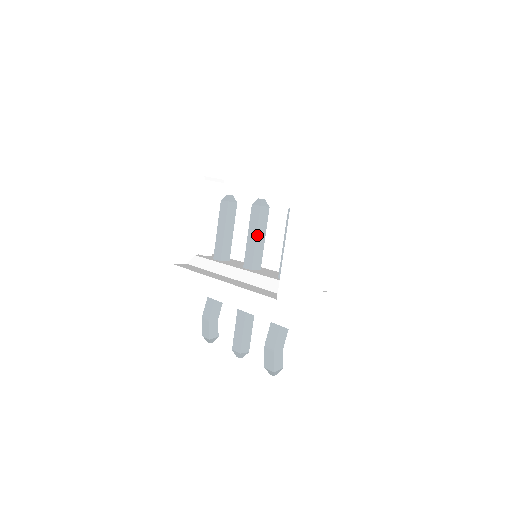
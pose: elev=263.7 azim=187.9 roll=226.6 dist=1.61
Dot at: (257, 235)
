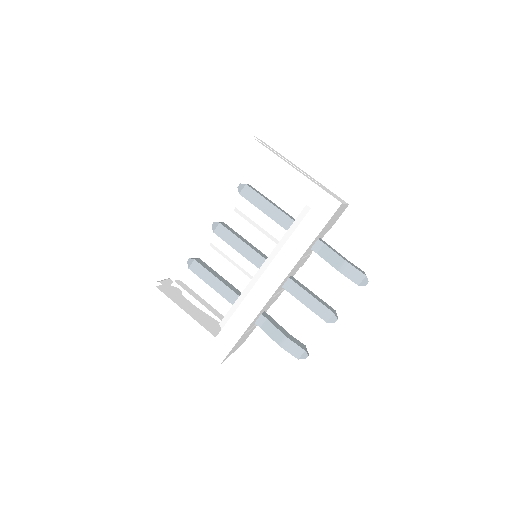
Dot at: (241, 240)
